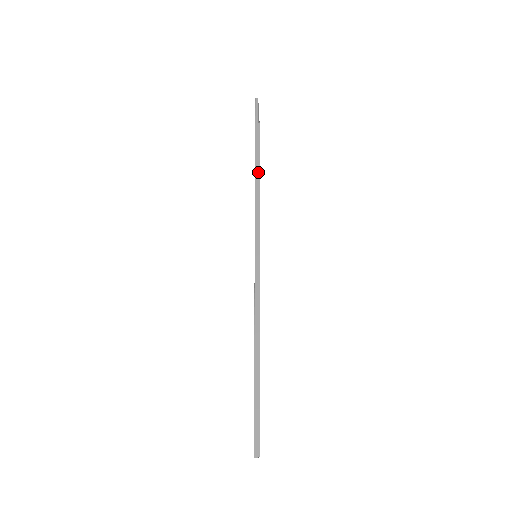
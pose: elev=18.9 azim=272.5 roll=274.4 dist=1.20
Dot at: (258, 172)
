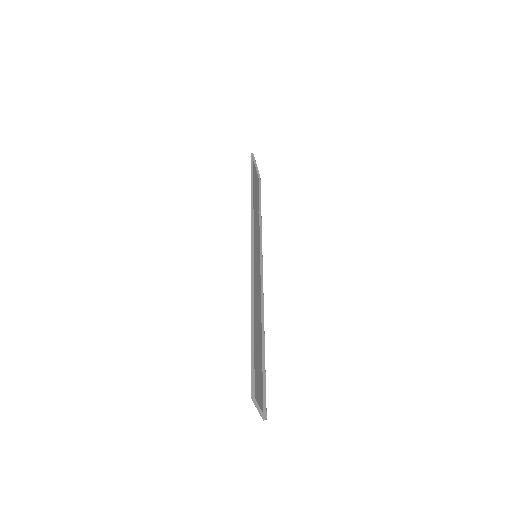
Dot at: (260, 207)
